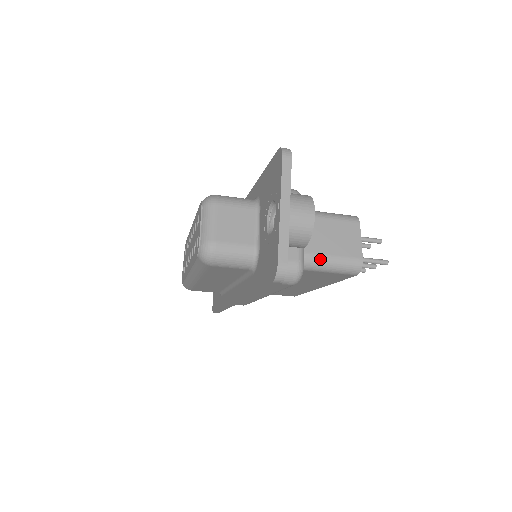
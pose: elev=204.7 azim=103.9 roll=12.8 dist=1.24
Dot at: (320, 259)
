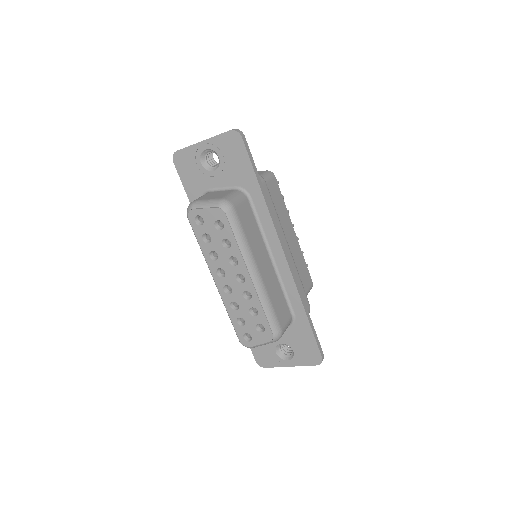
Dot at: occluded
